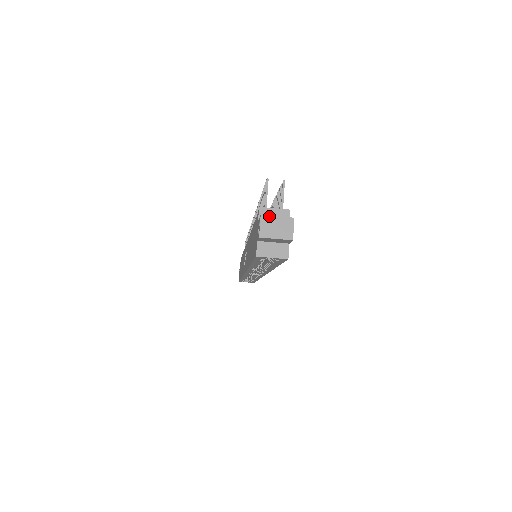
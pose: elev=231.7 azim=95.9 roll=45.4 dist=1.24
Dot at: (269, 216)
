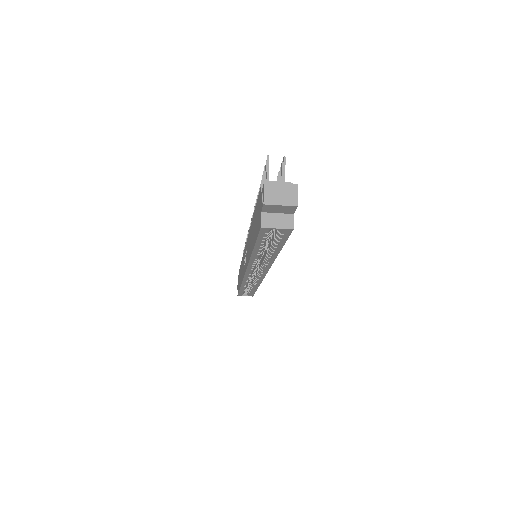
Dot at: (273, 183)
